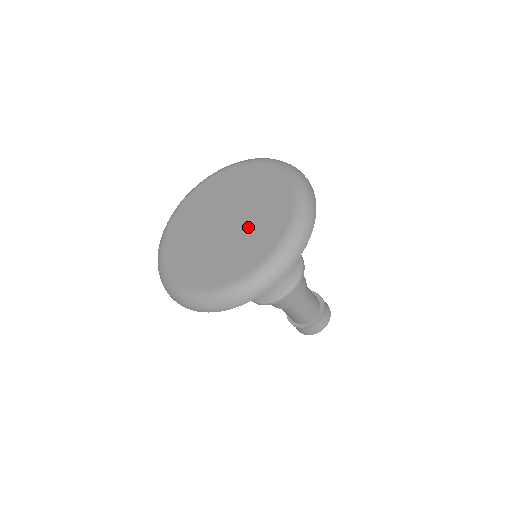
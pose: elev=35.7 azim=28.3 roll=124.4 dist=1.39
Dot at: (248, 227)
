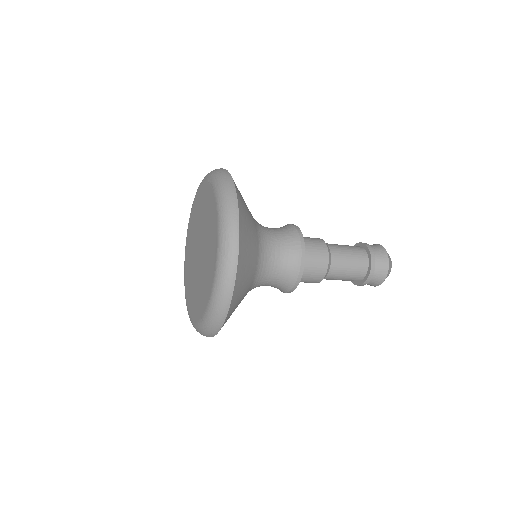
Dot at: (205, 251)
